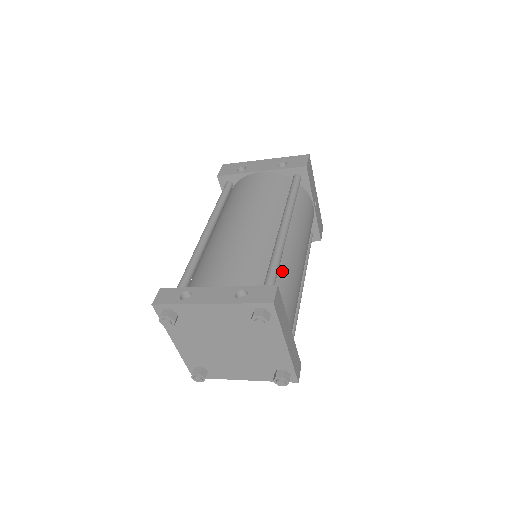
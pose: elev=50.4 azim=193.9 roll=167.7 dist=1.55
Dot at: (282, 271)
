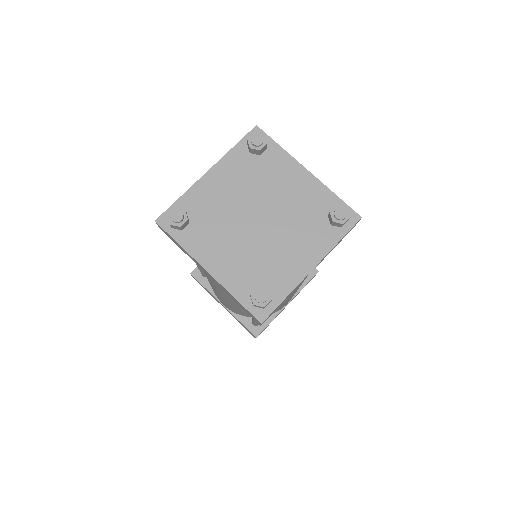
Dot at: occluded
